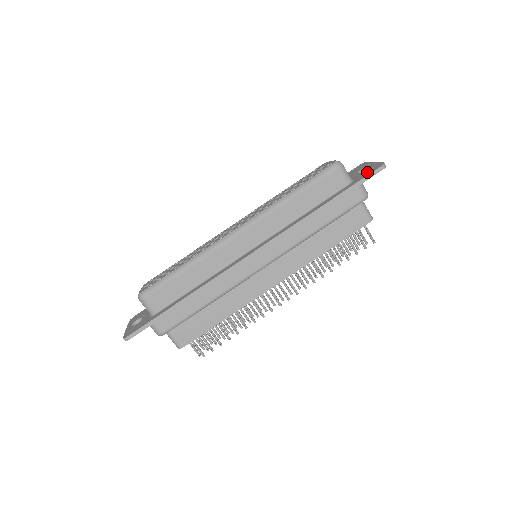
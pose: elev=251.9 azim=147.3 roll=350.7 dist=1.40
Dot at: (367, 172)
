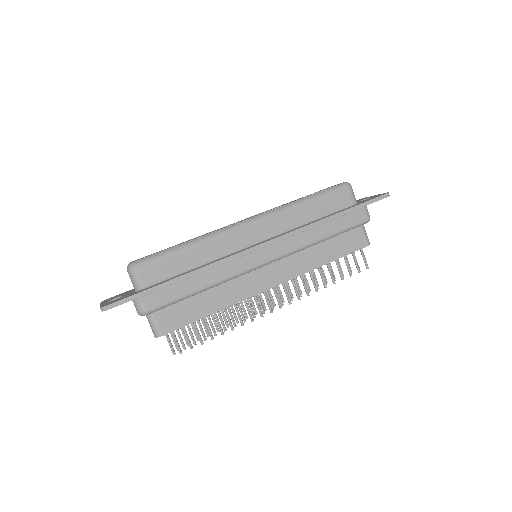
Dot at: (372, 198)
